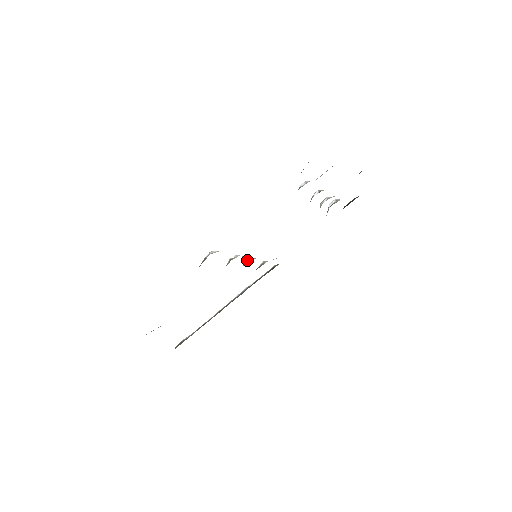
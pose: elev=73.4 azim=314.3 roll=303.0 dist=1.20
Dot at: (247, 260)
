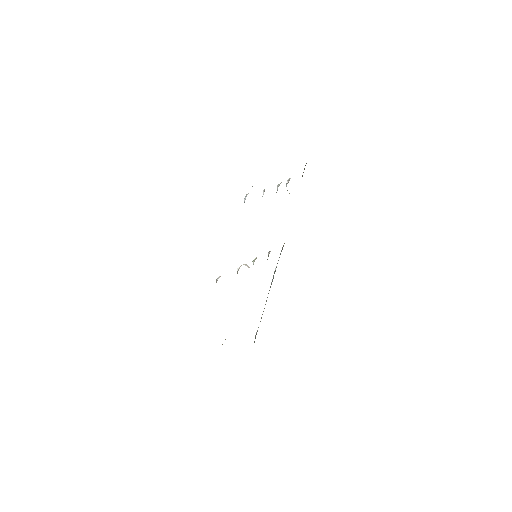
Dot at: (253, 262)
